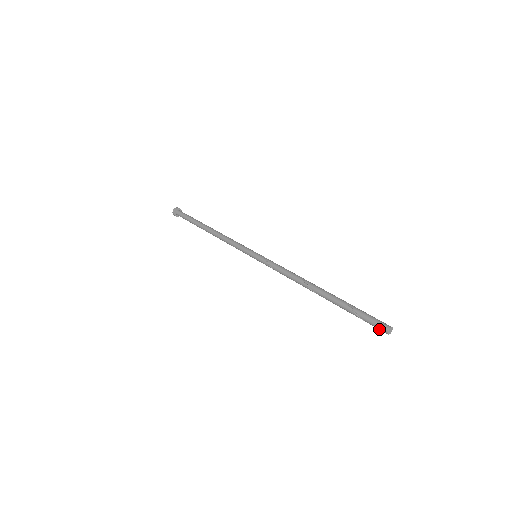
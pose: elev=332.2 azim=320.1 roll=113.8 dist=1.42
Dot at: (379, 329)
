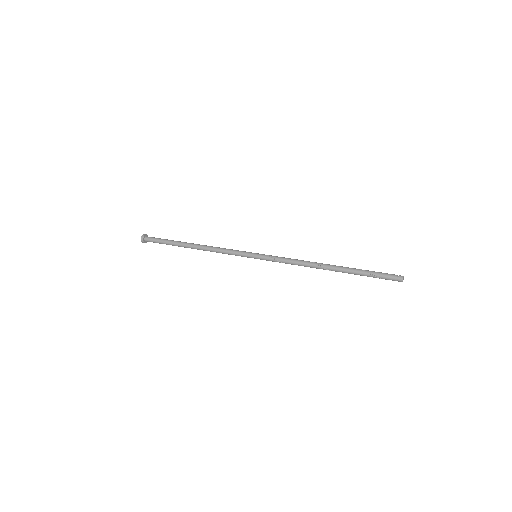
Dot at: (394, 280)
